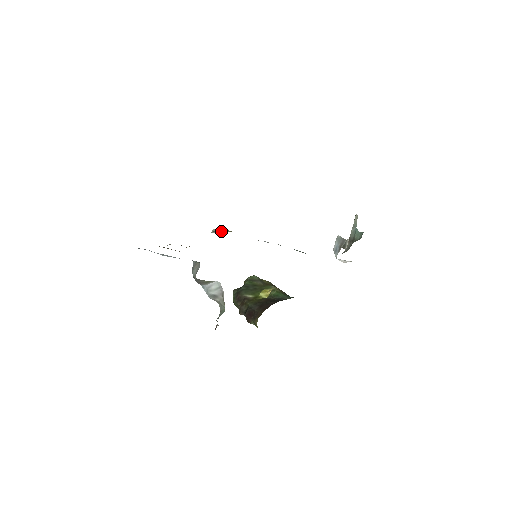
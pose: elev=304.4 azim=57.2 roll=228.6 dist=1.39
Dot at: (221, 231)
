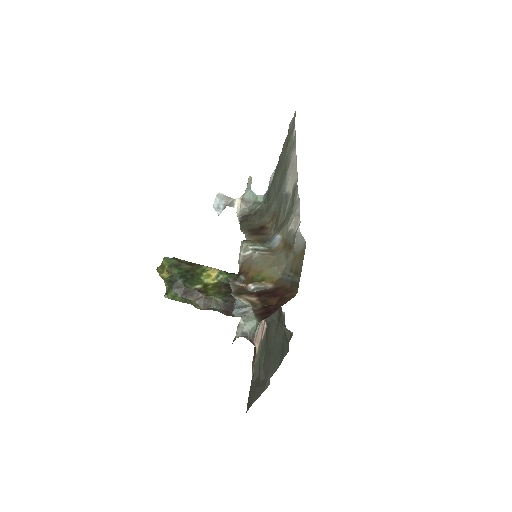
Dot at: (258, 247)
